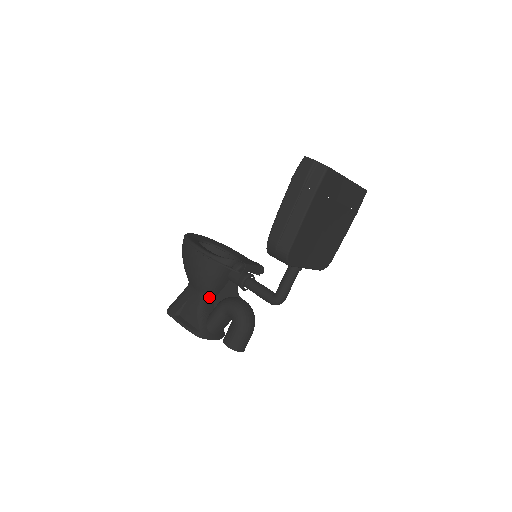
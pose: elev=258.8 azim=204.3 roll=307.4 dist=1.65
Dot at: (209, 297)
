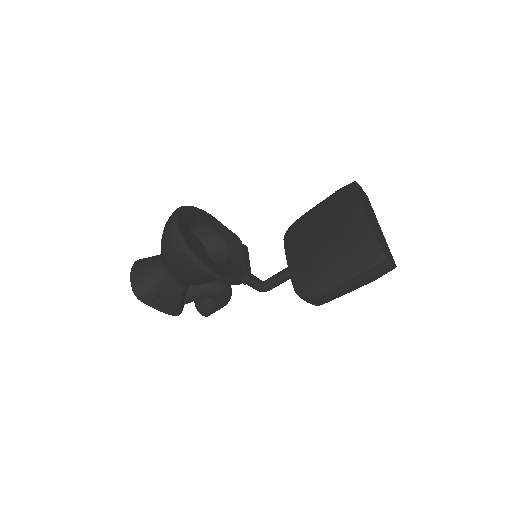
Dot at: occluded
